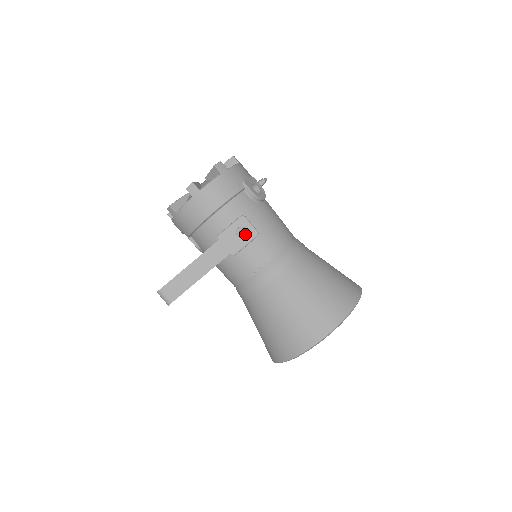
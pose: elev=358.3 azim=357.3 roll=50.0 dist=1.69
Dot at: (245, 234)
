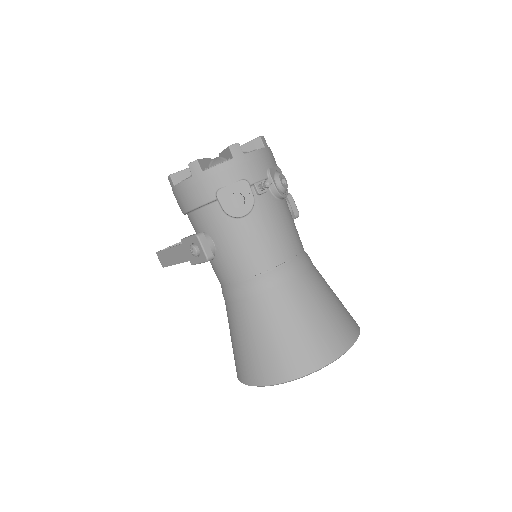
Dot at: (195, 255)
